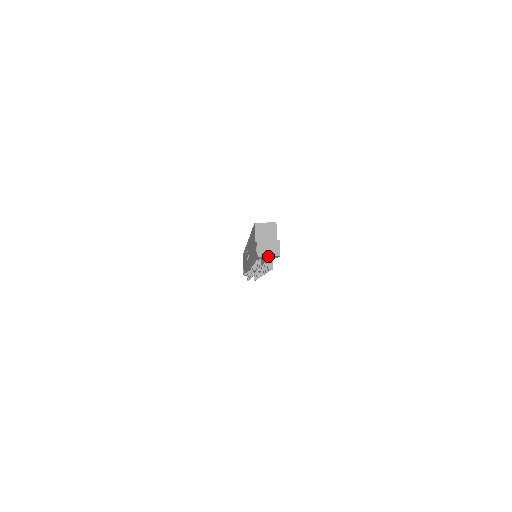
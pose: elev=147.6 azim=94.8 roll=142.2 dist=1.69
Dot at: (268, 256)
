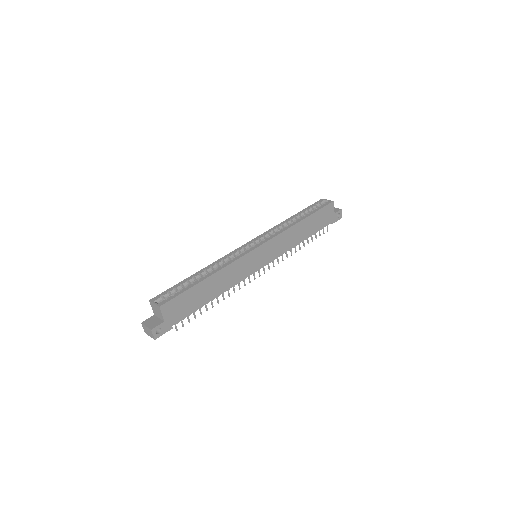
Dot at: occluded
